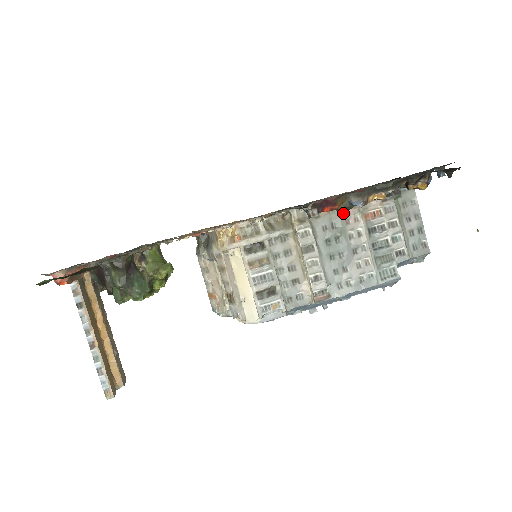
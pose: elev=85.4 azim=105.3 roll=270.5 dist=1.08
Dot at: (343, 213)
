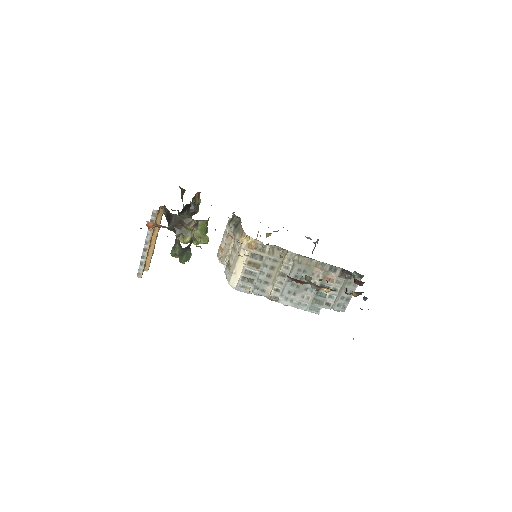
Dot at: (314, 269)
